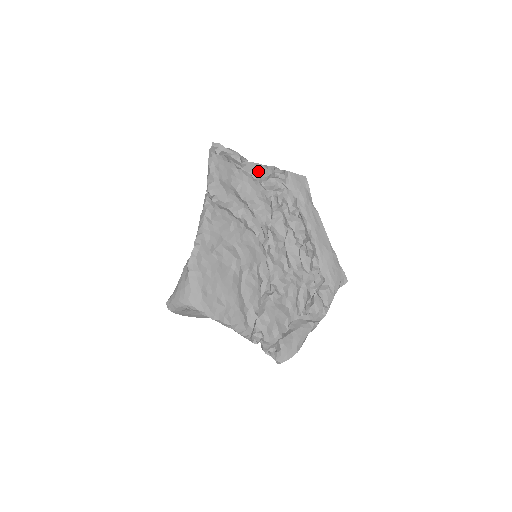
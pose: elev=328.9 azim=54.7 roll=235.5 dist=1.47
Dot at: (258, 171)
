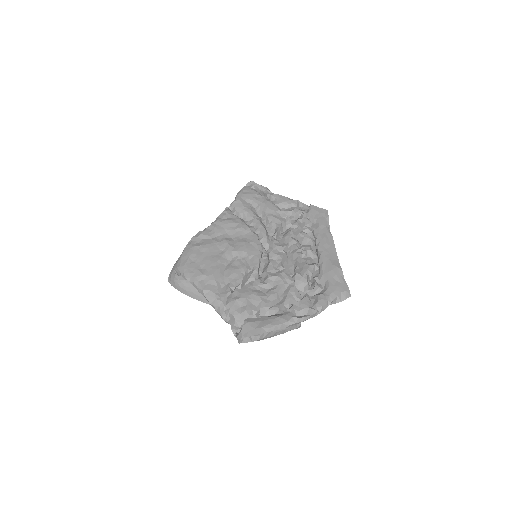
Dot at: (280, 200)
